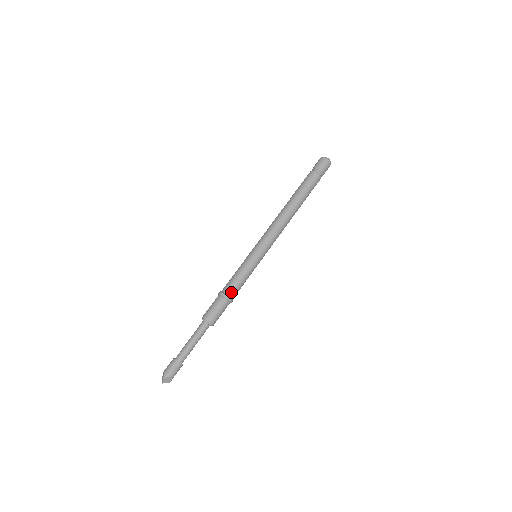
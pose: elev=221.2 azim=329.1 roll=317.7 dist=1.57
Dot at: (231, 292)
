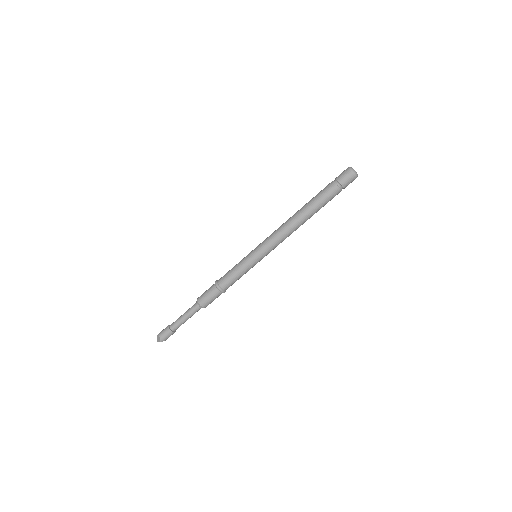
Dot at: (227, 287)
